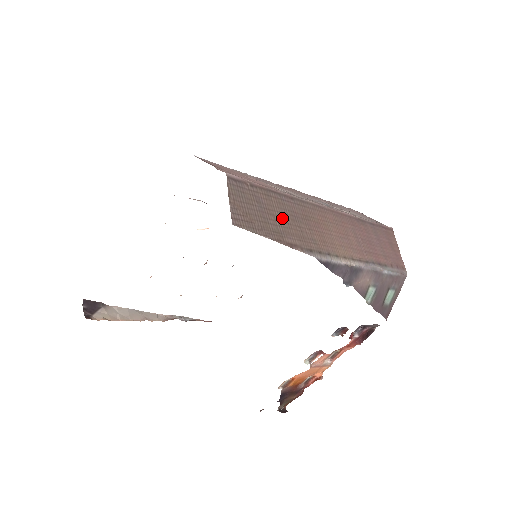
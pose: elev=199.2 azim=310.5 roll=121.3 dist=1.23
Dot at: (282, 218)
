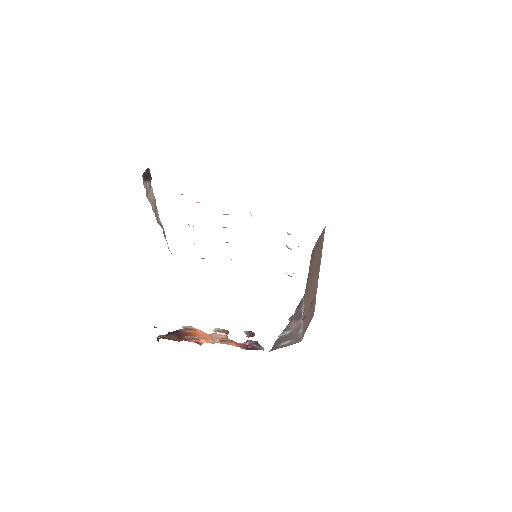
Dot at: (315, 265)
